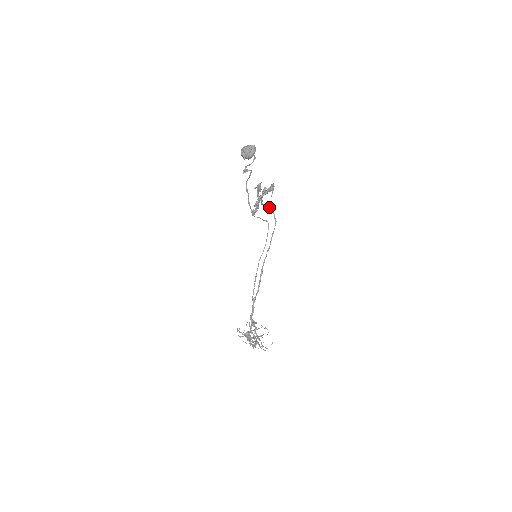
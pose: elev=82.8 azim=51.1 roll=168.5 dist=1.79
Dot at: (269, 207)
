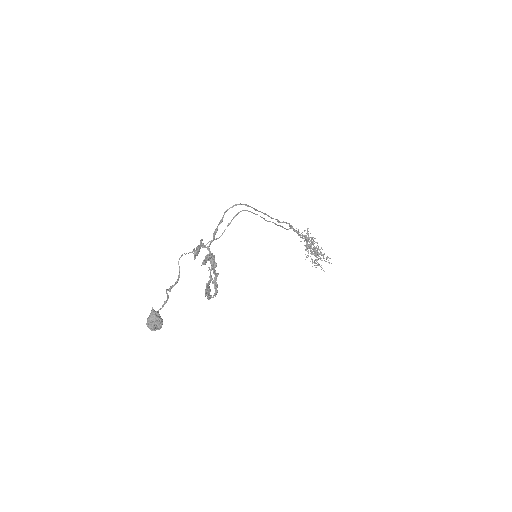
Dot at: (226, 211)
